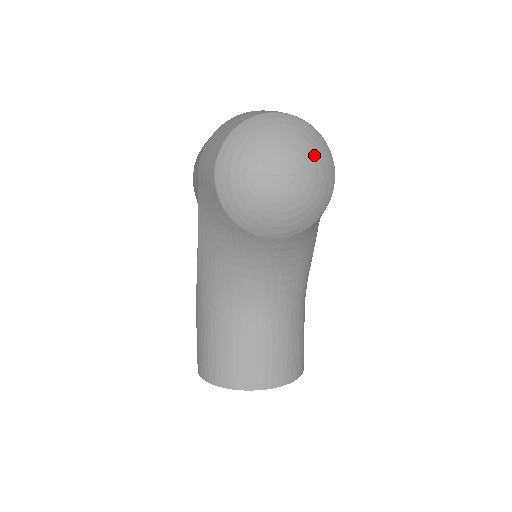
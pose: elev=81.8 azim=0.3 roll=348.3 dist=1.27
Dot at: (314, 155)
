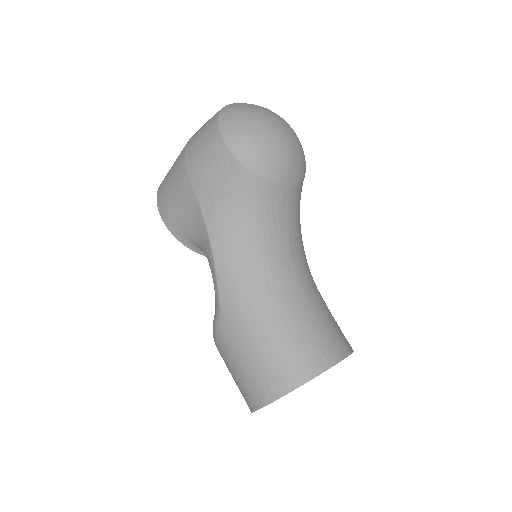
Dot at: (283, 119)
